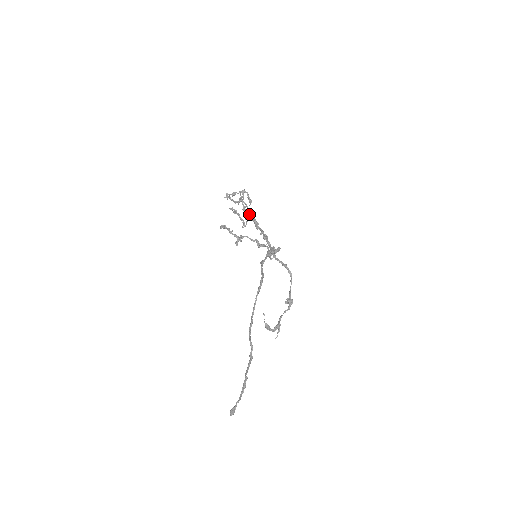
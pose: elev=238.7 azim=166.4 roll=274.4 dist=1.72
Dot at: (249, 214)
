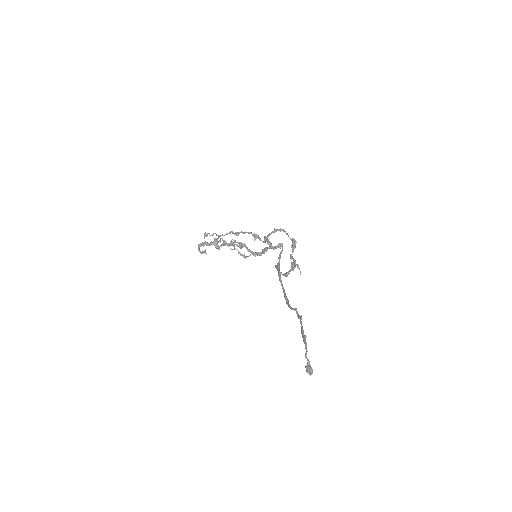
Dot at: (241, 247)
